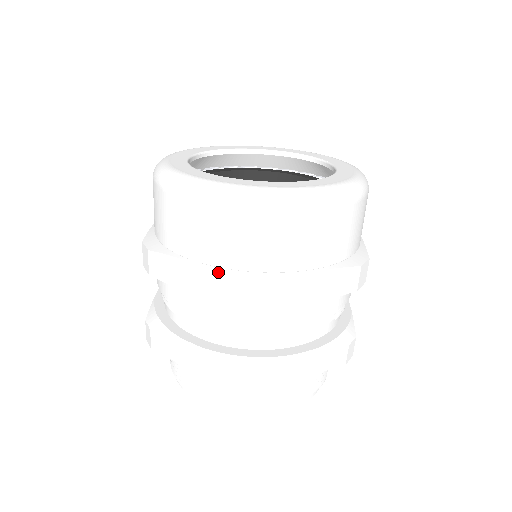
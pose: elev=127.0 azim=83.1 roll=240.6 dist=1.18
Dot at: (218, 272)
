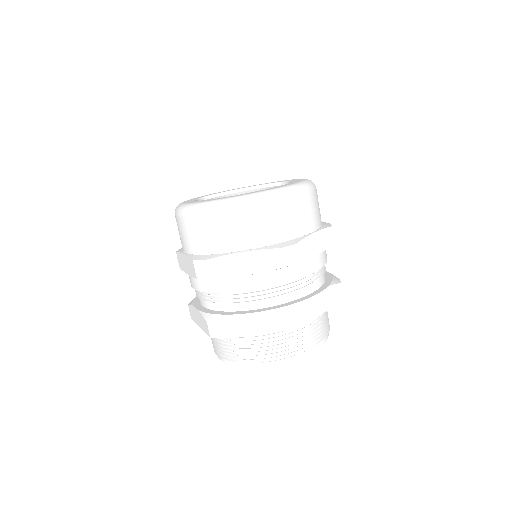
Dot at: (265, 249)
